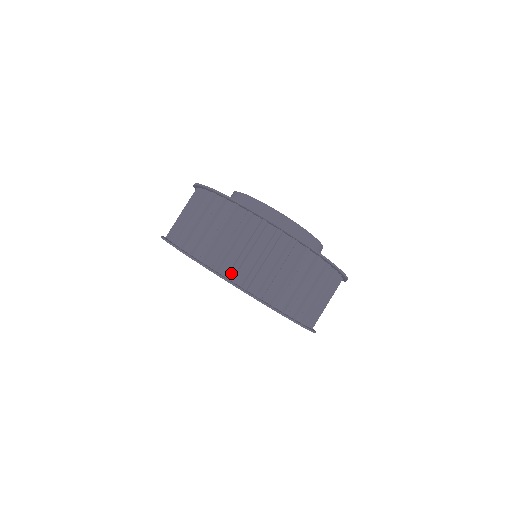
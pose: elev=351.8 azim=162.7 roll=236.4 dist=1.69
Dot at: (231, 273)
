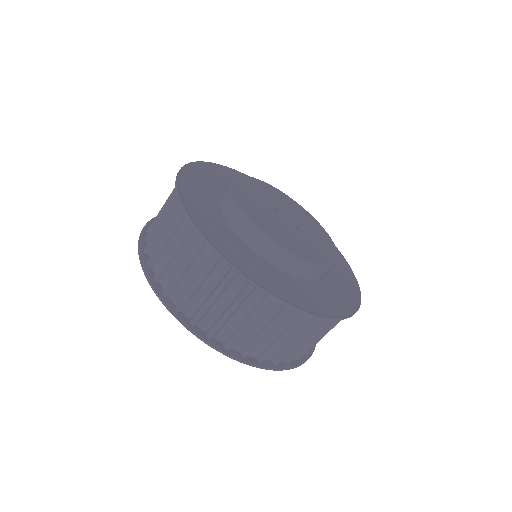
Dot at: (247, 352)
